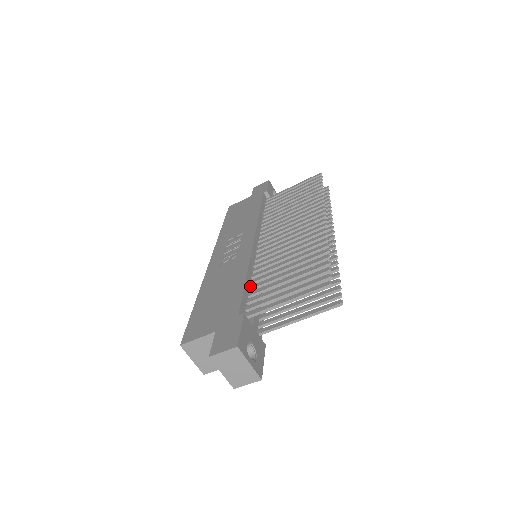
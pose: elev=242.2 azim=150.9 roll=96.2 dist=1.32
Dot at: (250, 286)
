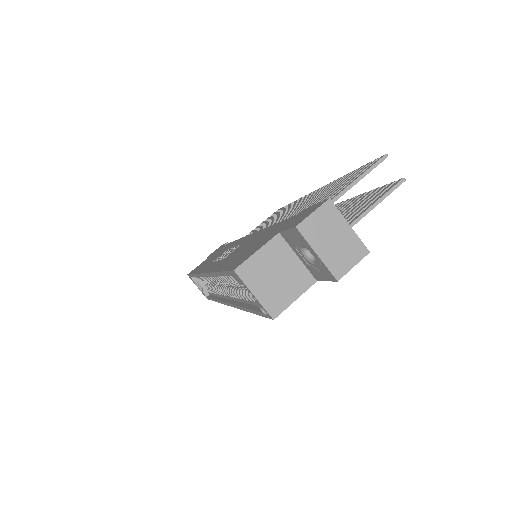
Dot at: occluded
